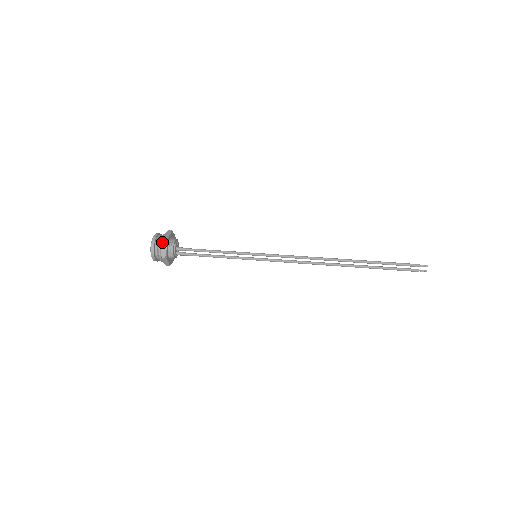
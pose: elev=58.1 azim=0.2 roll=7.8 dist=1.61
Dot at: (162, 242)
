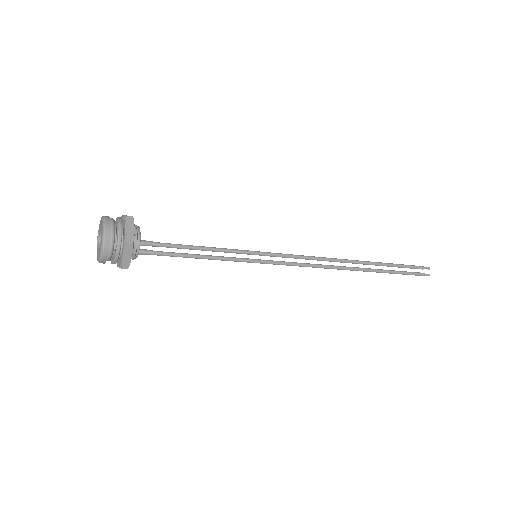
Dot at: (126, 220)
